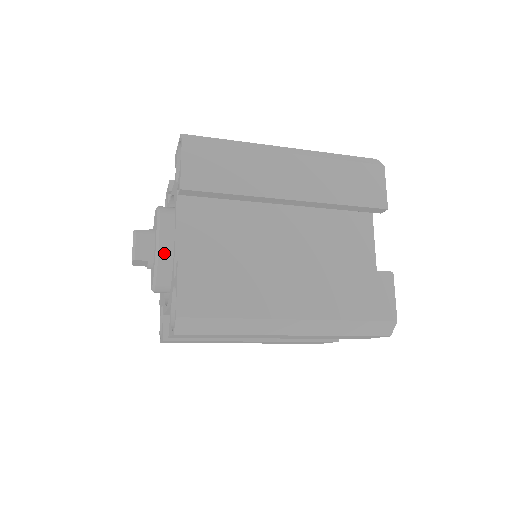
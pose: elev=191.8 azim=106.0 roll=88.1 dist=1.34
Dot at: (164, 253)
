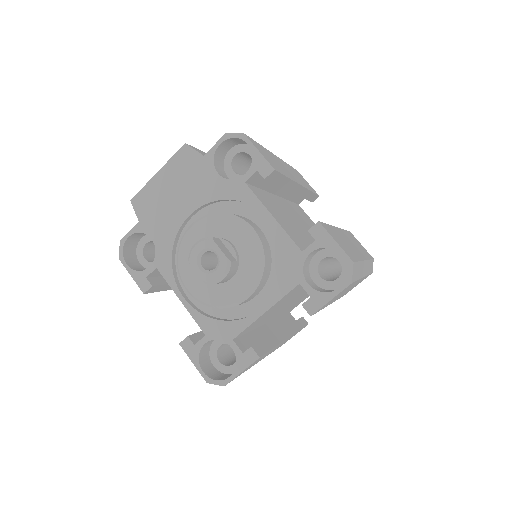
Dot at: occluded
